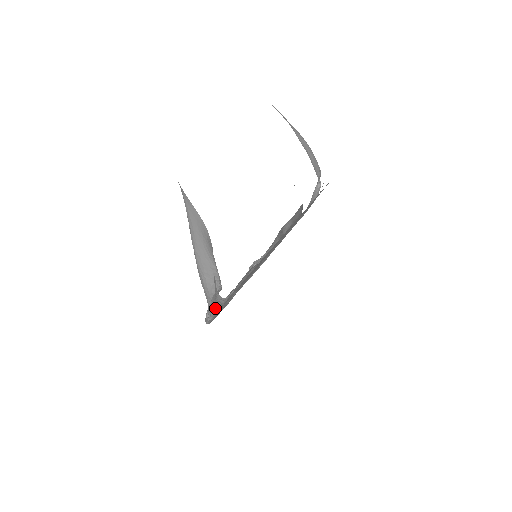
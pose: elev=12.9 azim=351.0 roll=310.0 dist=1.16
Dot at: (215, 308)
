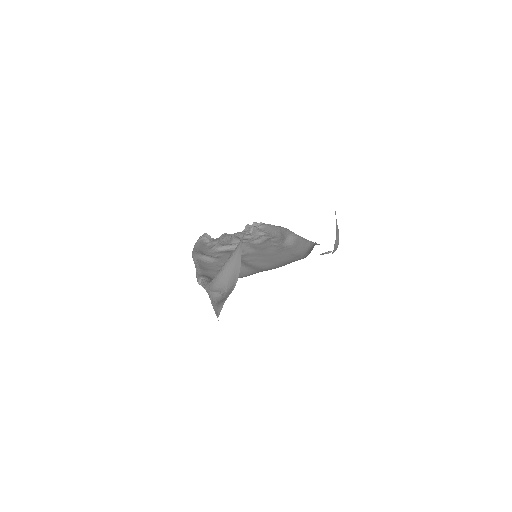
Dot at: occluded
